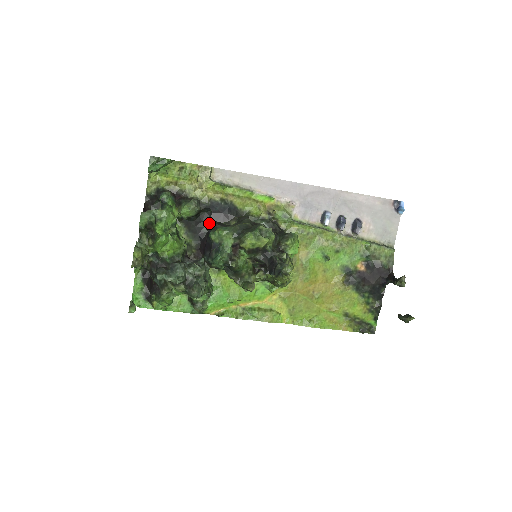
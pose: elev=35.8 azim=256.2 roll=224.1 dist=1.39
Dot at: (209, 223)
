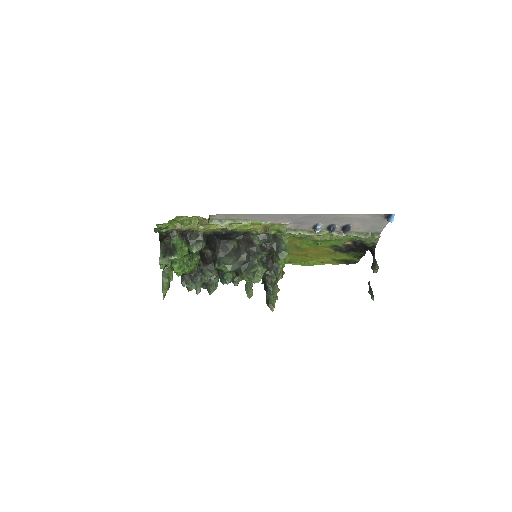
Dot at: (215, 242)
